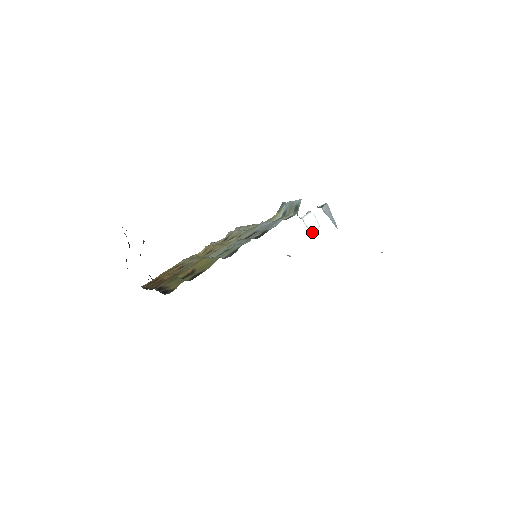
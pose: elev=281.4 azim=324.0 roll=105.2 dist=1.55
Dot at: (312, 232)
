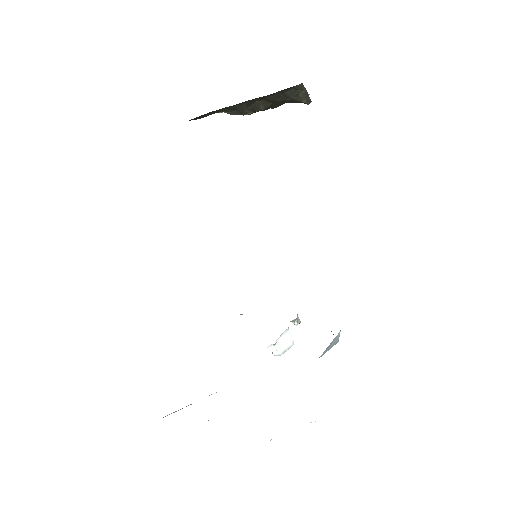
Dot at: (277, 343)
